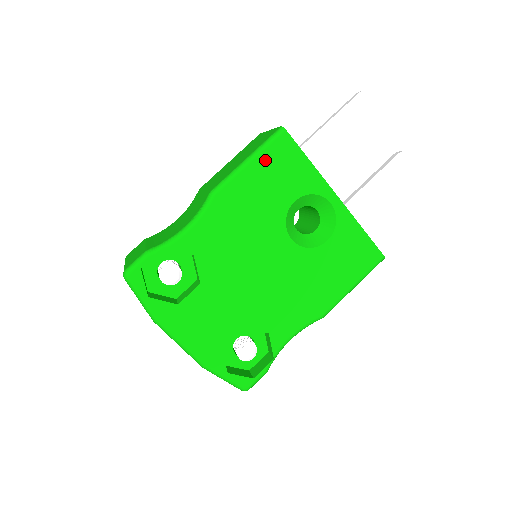
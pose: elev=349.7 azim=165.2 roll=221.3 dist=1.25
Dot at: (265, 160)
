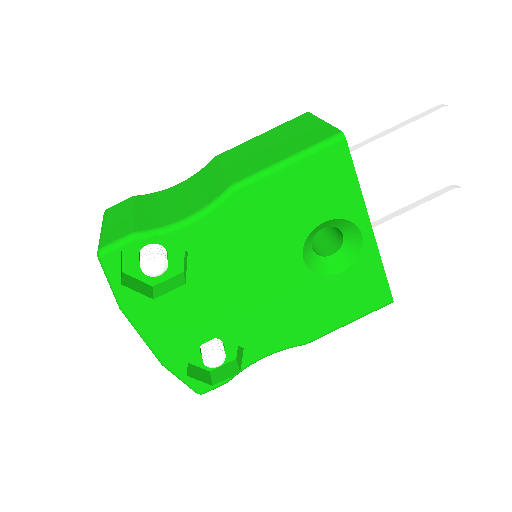
Dot at: (308, 167)
